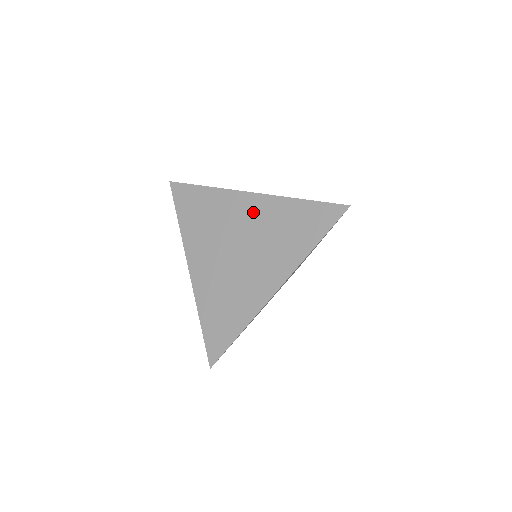
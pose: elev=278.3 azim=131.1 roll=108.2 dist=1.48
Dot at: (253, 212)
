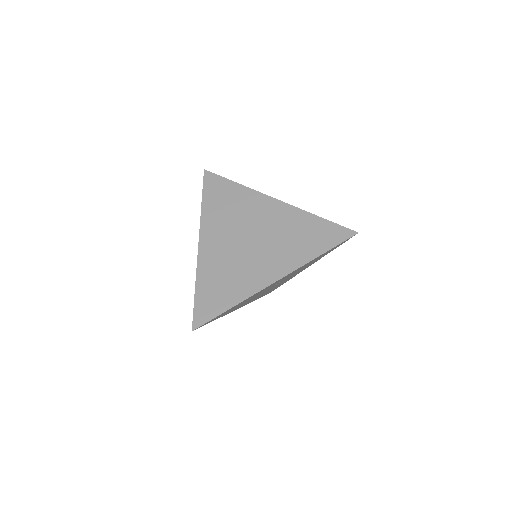
Dot at: (274, 214)
